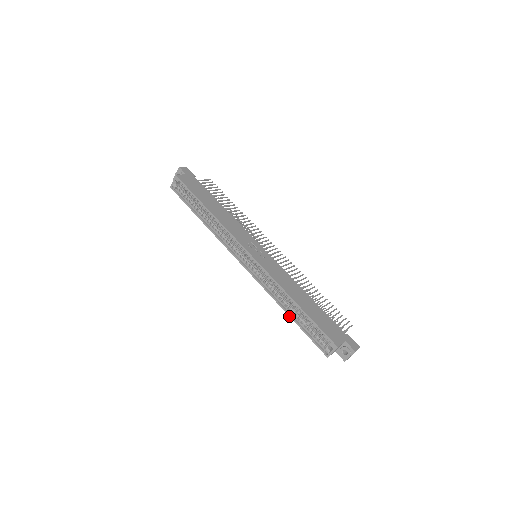
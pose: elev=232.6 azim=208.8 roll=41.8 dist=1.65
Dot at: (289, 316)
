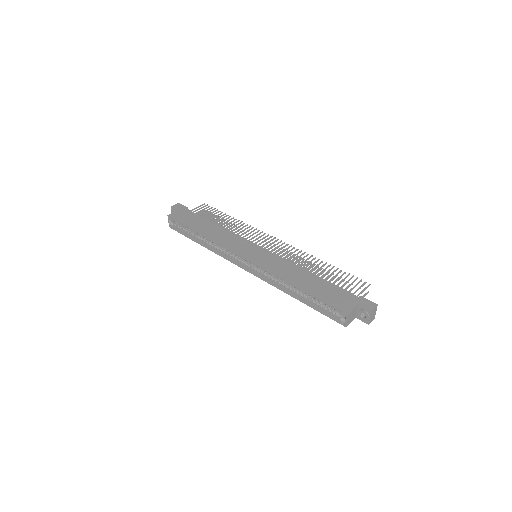
Dot at: occluded
